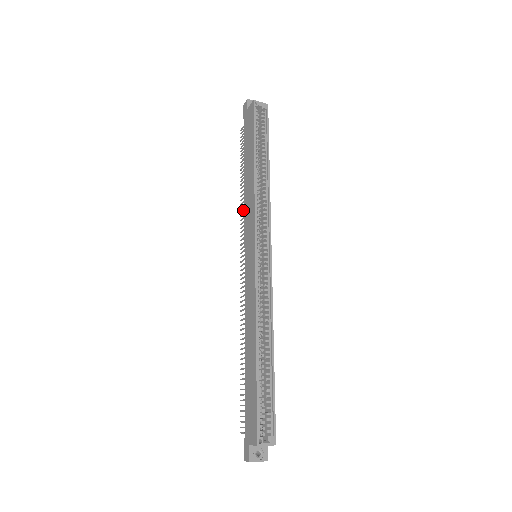
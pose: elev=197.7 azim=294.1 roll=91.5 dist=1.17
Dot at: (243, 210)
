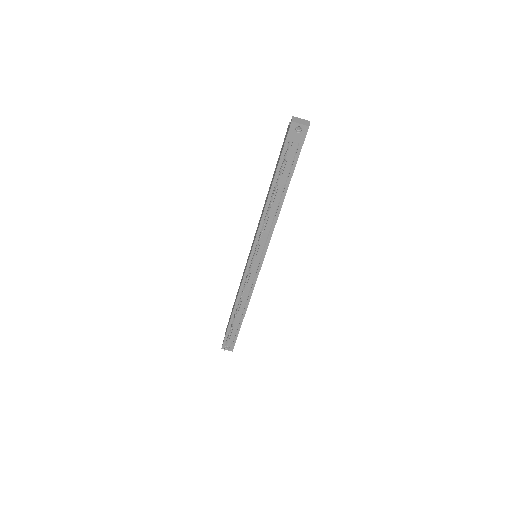
Dot at: occluded
